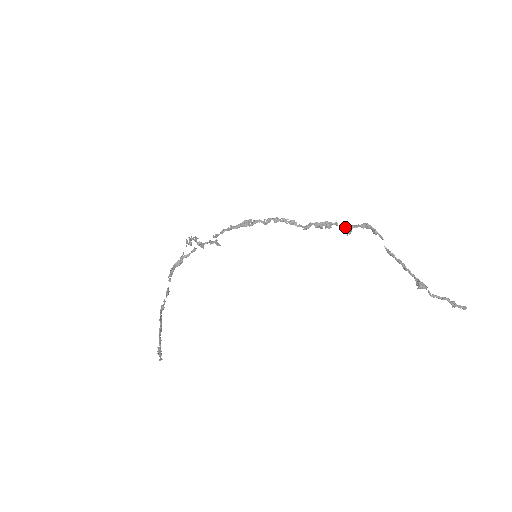
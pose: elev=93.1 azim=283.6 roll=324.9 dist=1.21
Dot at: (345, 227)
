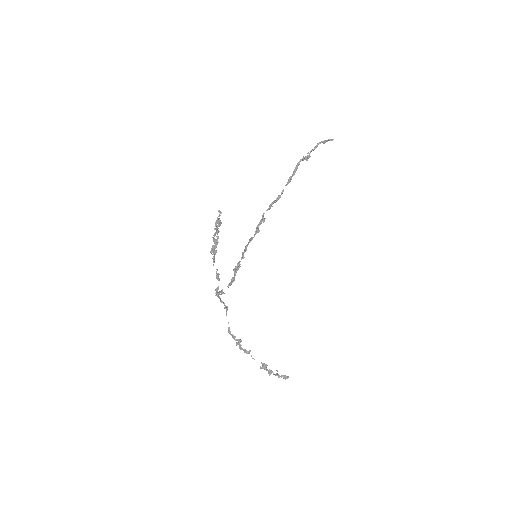
Dot at: (267, 209)
